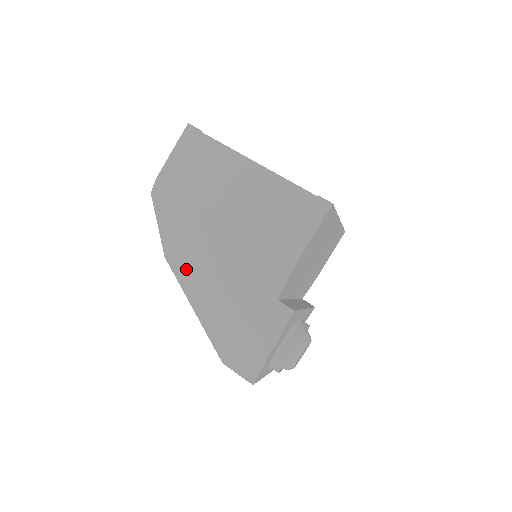
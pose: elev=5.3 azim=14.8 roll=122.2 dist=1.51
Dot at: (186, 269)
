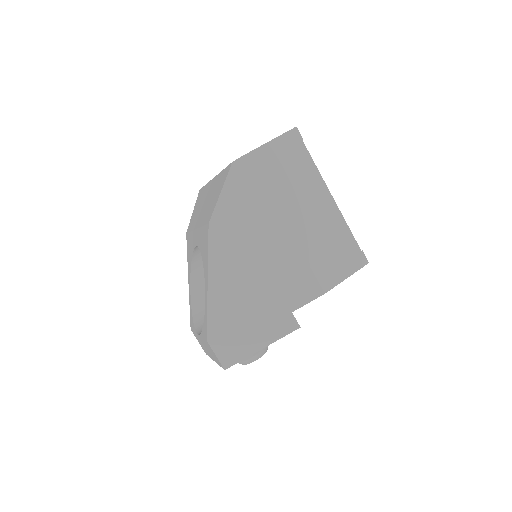
Dot at: (224, 245)
